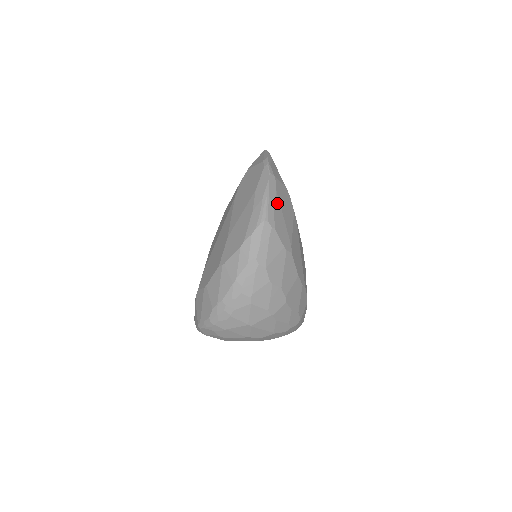
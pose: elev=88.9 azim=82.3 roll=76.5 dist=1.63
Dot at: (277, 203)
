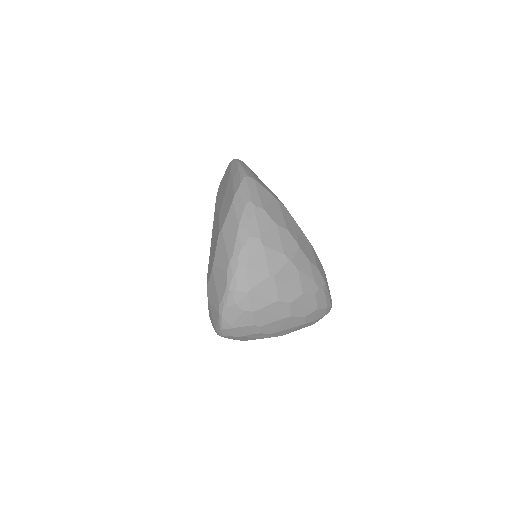
Dot at: (253, 173)
